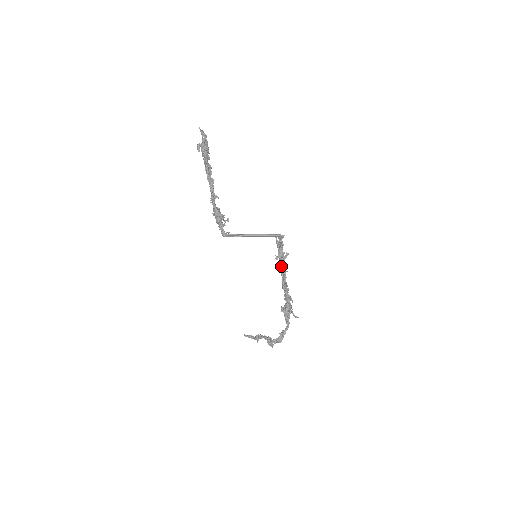
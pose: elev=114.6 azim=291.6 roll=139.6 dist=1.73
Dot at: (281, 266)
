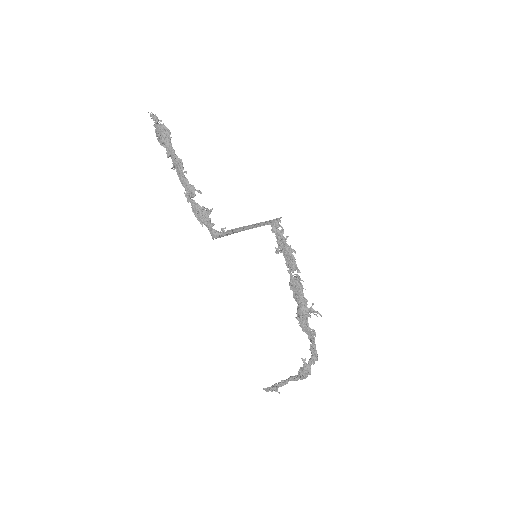
Dot at: (290, 253)
